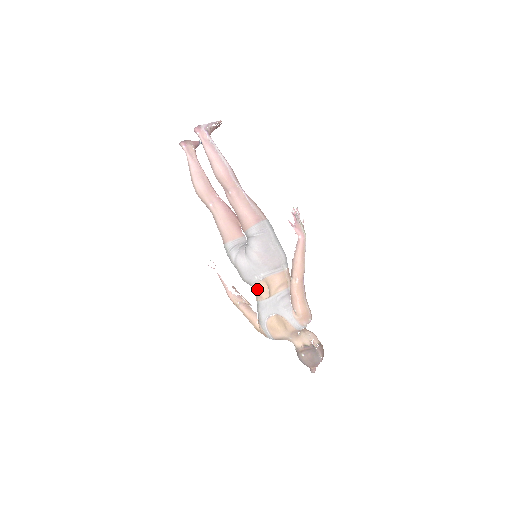
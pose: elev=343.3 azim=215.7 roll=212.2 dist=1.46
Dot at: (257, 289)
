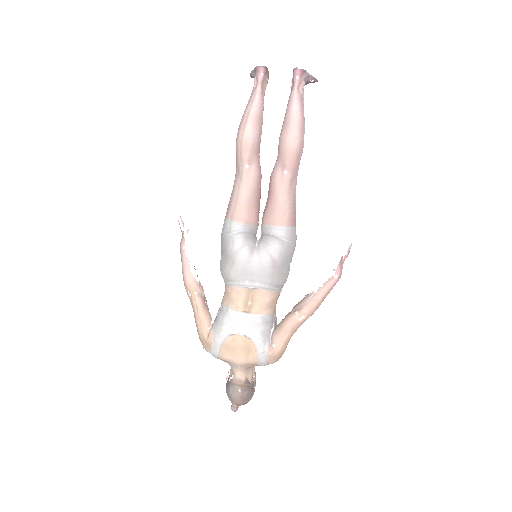
Dot at: (236, 294)
